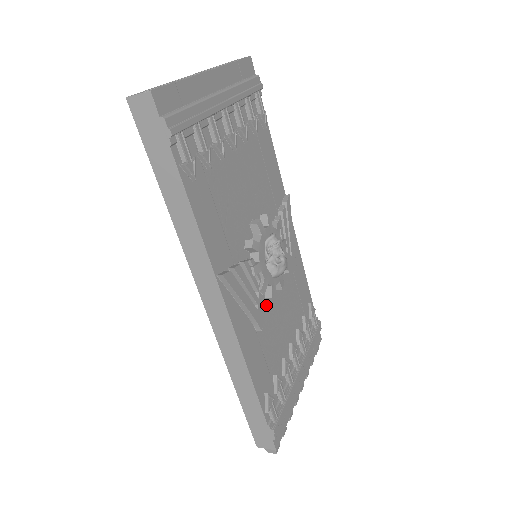
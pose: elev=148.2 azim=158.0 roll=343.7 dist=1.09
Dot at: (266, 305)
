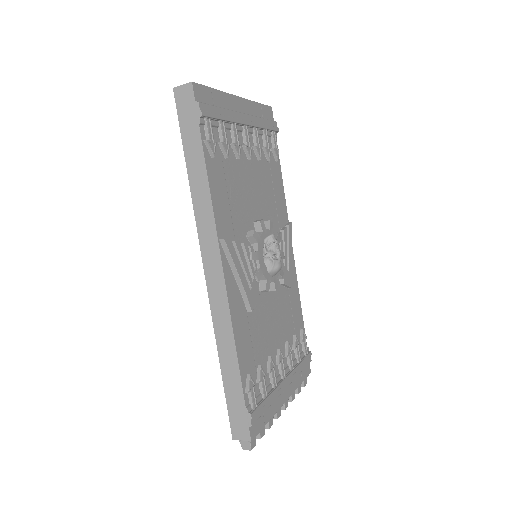
Dot at: occluded
